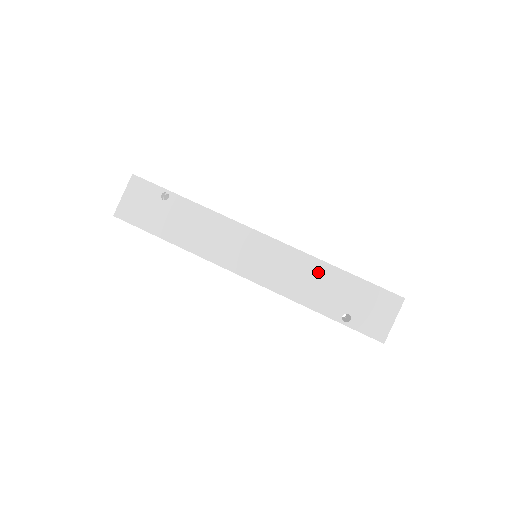
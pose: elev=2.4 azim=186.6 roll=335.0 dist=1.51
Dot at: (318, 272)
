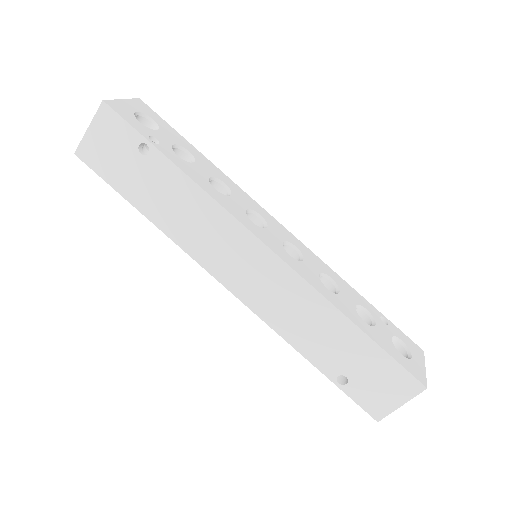
Dot at: (325, 318)
